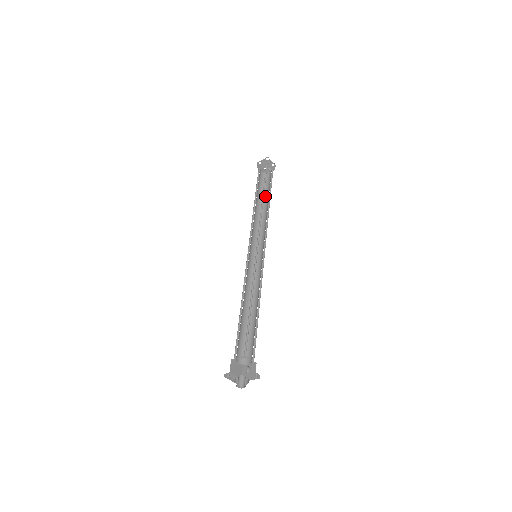
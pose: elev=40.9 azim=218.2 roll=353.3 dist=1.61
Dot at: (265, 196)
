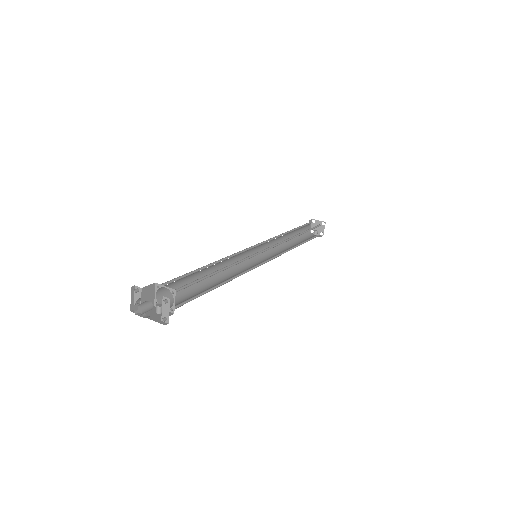
Dot at: (297, 241)
